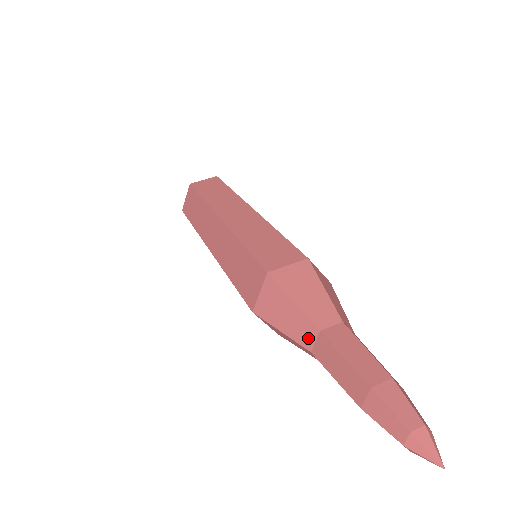
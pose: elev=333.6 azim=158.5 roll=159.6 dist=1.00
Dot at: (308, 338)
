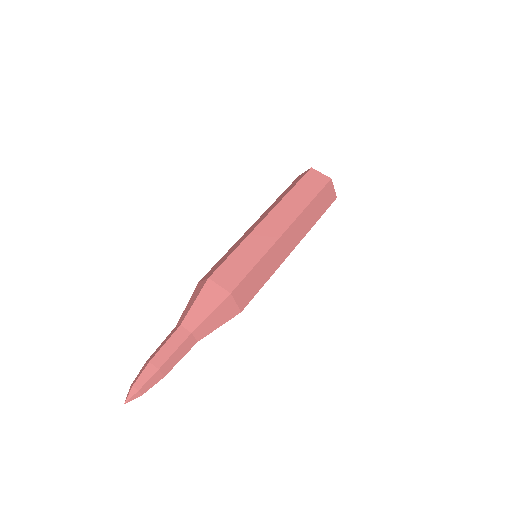
Dot at: (180, 321)
